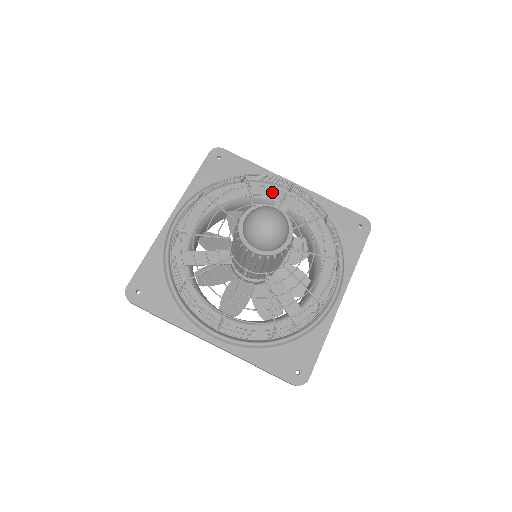
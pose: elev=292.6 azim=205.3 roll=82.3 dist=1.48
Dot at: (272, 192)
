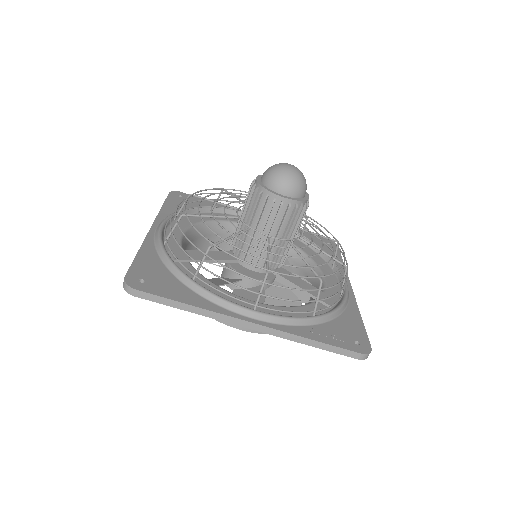
Dot at: occluded
